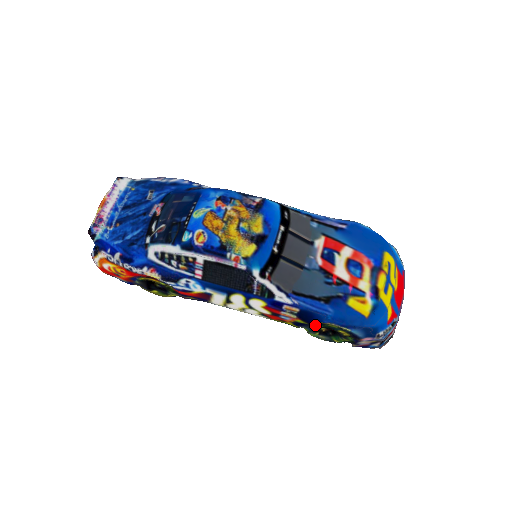
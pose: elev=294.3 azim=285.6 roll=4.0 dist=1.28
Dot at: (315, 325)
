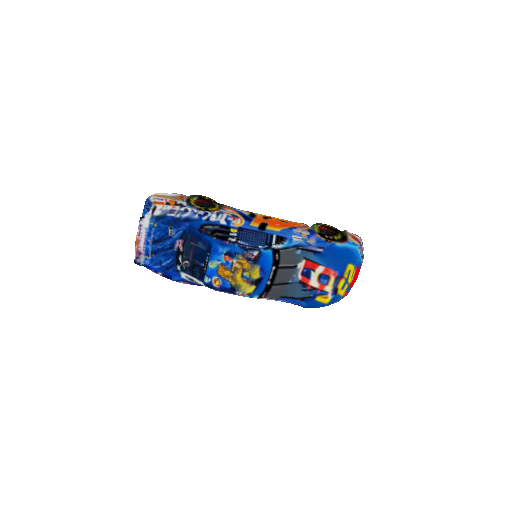
Dot at: occluded
